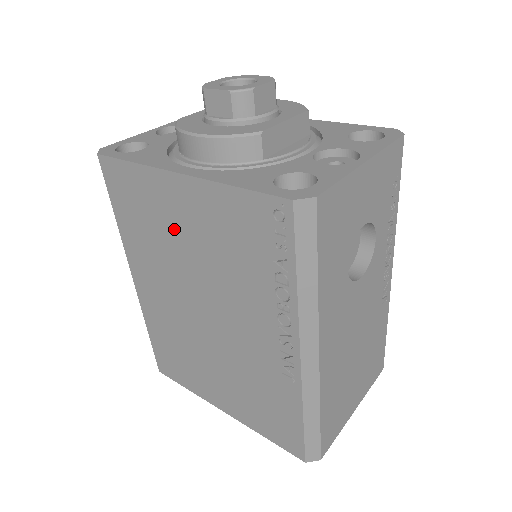
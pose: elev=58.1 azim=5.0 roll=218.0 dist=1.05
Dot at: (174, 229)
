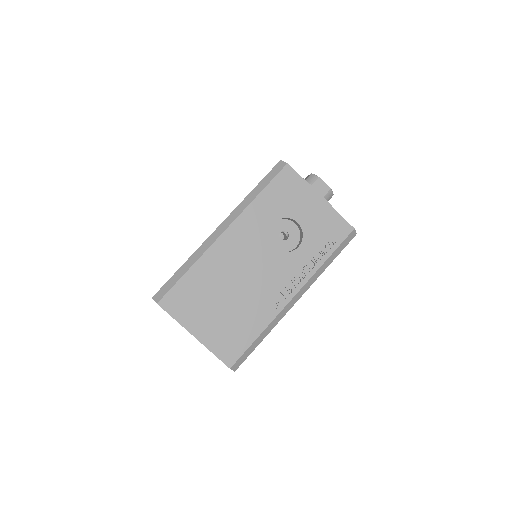
Dot at: occluded
